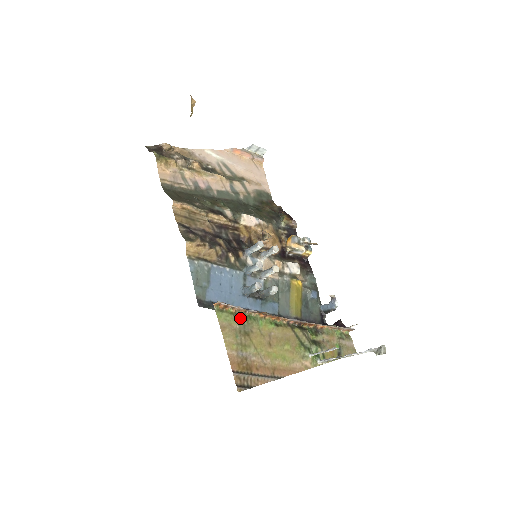
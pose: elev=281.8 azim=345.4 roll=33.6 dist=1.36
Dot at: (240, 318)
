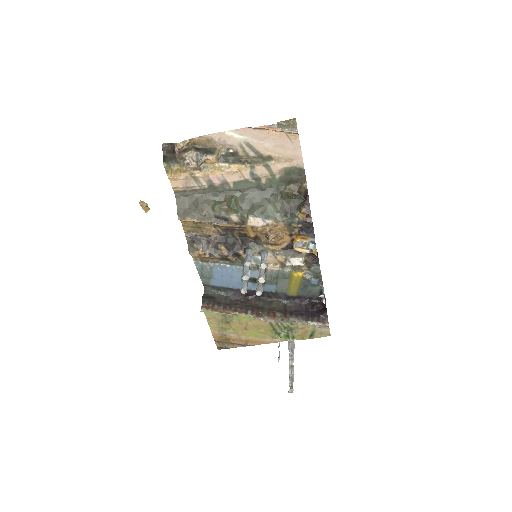
Dot at: (223, 314)
